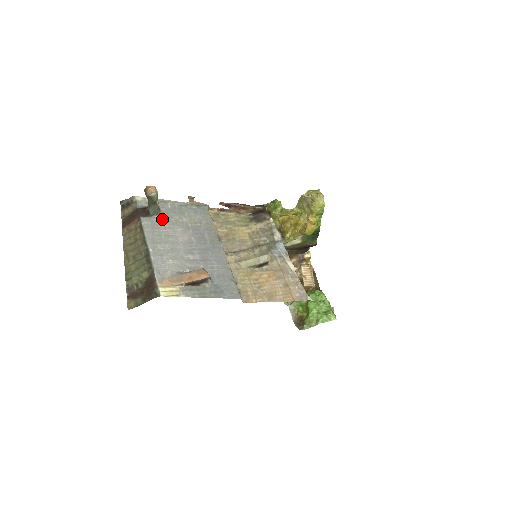
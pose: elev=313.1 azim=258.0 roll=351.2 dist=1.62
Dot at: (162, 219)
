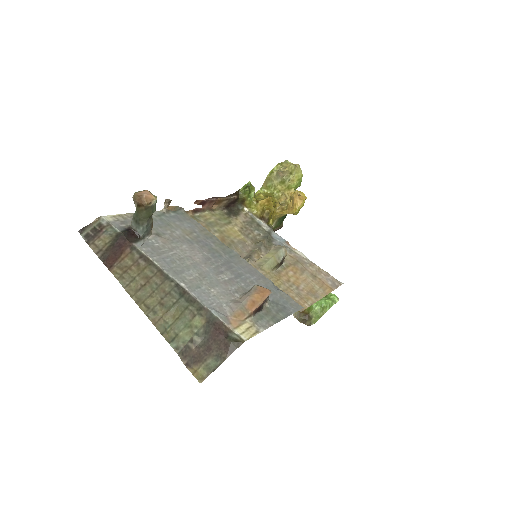
Dot at: (157, 239)
